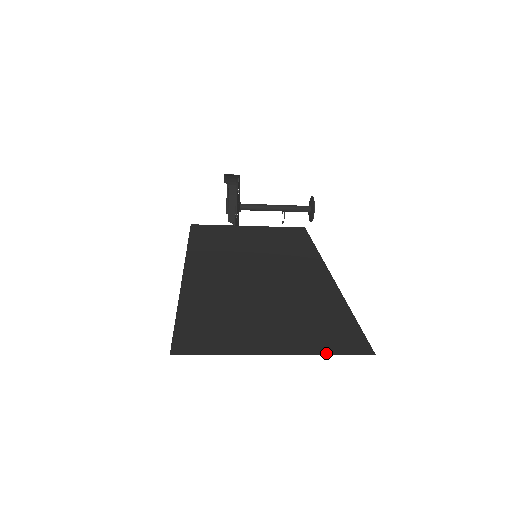
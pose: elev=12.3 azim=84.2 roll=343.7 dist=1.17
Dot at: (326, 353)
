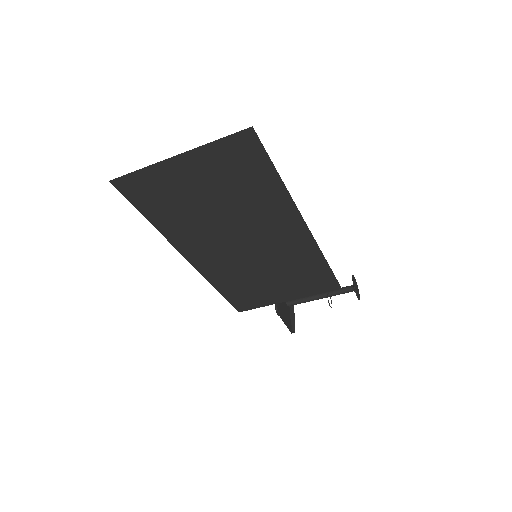
Dot at: (214, 142)
